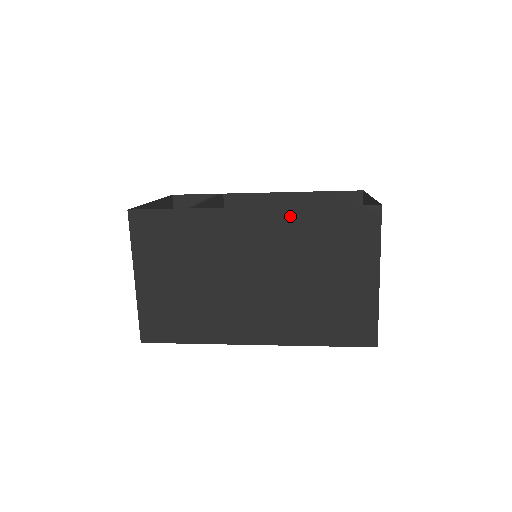
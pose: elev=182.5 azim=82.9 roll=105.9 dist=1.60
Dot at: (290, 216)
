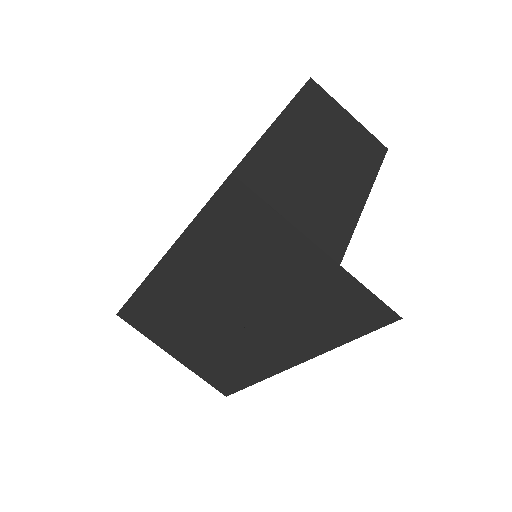
Dot at: (187, 248)
